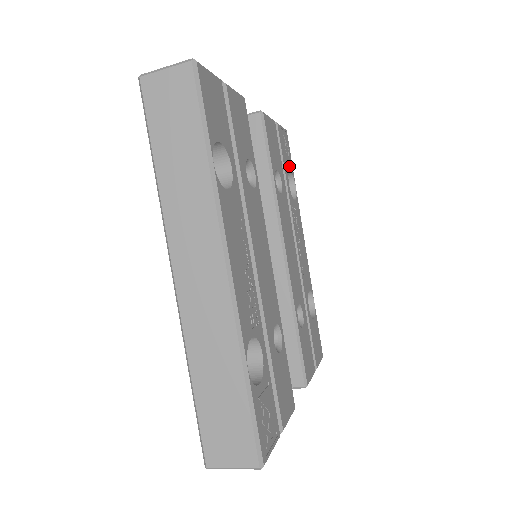
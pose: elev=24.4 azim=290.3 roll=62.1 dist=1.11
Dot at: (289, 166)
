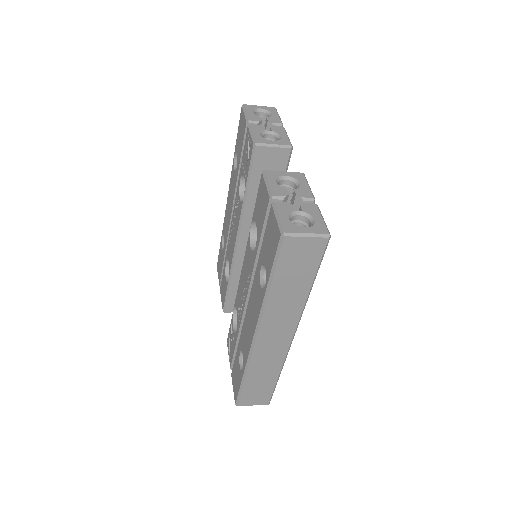
Dot at: occluded
